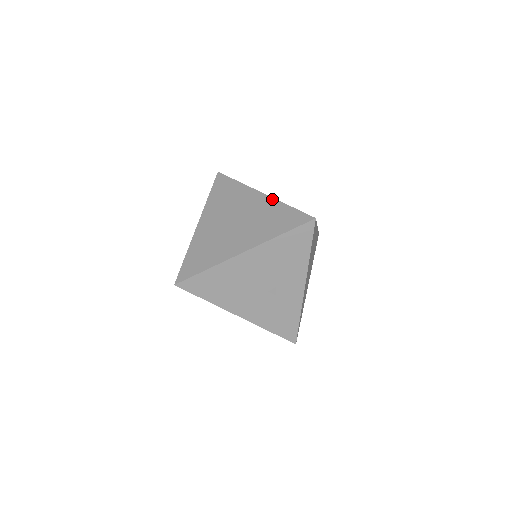
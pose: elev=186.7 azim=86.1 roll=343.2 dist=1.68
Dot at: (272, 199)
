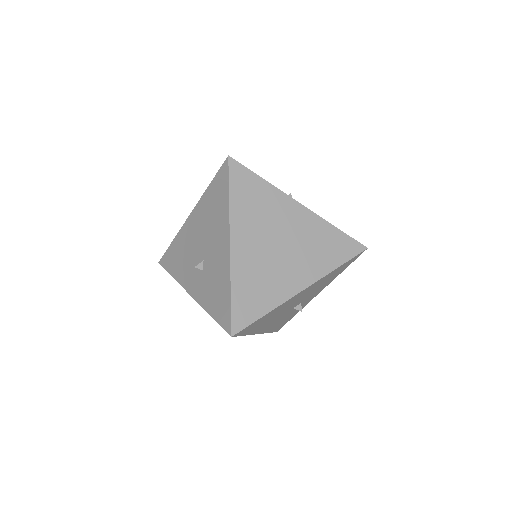
Dot at: (316, 216)
